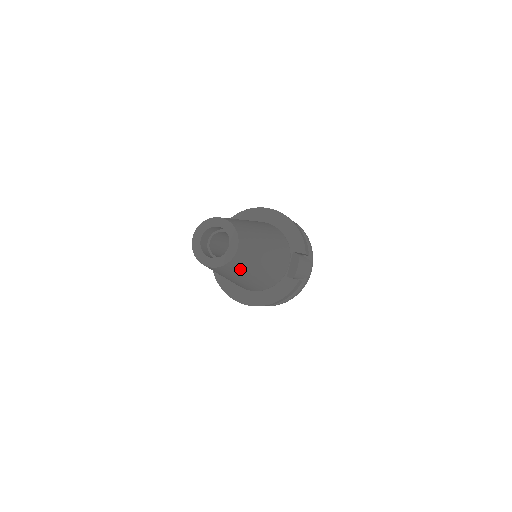
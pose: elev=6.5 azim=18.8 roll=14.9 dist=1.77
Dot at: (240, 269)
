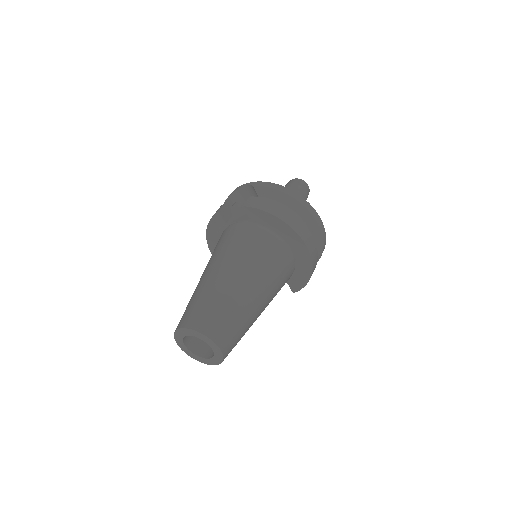
Dot at: occluded
